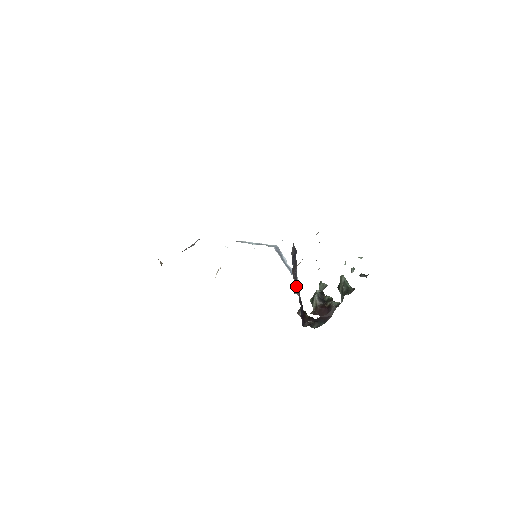
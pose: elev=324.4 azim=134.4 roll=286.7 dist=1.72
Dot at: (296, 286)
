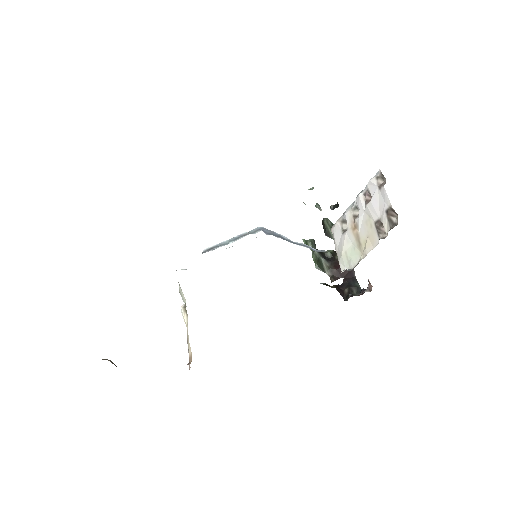
Dot at: occluded
